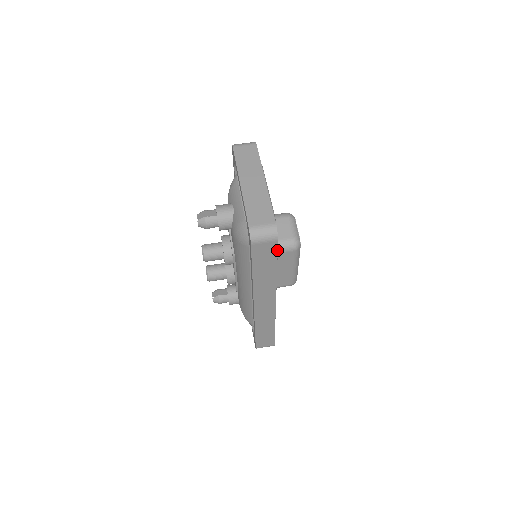
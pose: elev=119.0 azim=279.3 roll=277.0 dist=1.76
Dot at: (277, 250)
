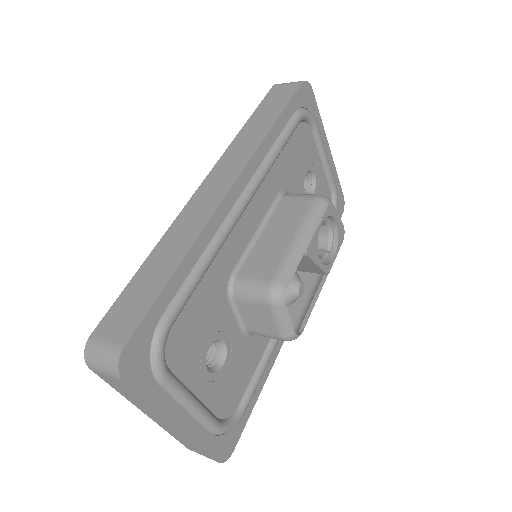
Dot at: (294, 94)
